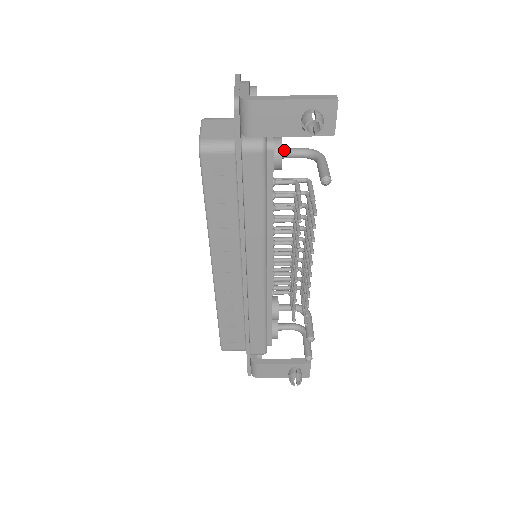
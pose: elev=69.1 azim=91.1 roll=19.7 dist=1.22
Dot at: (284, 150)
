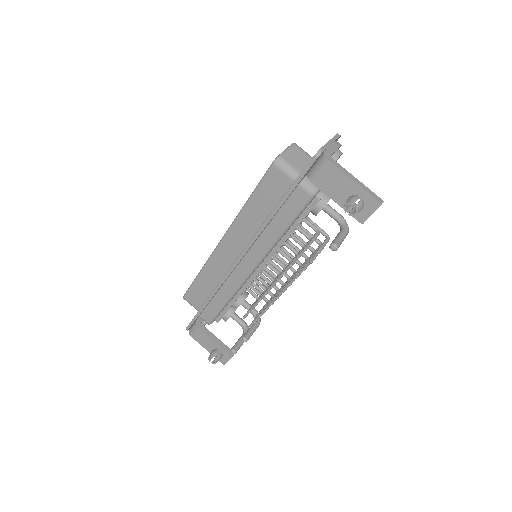
Dot at: (328, 206)
